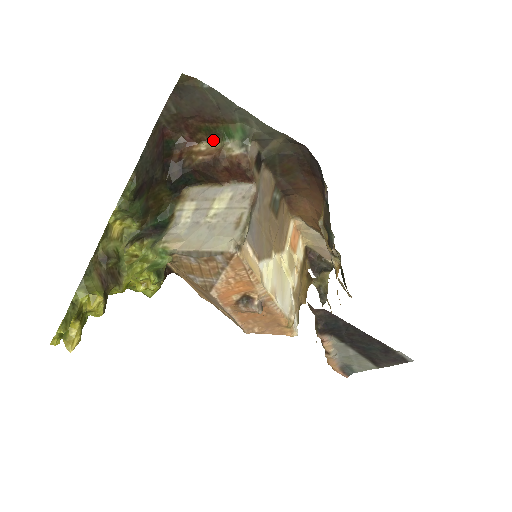
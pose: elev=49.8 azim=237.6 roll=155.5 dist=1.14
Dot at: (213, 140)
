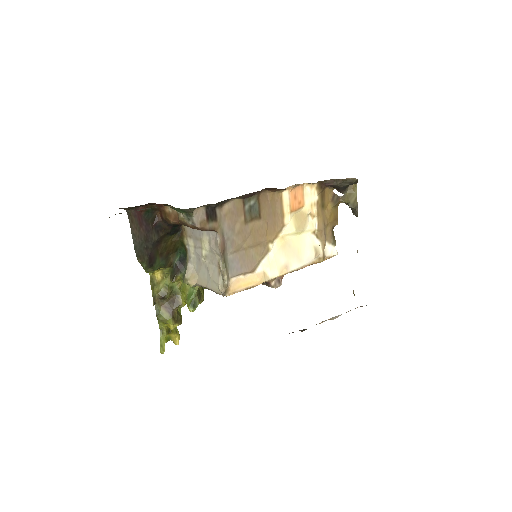
Dot at: (171, 206)
